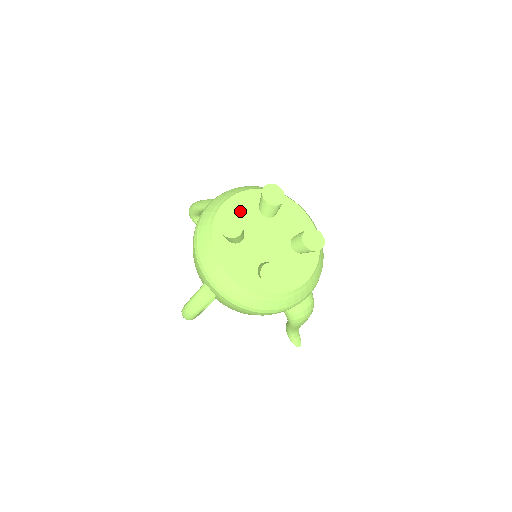
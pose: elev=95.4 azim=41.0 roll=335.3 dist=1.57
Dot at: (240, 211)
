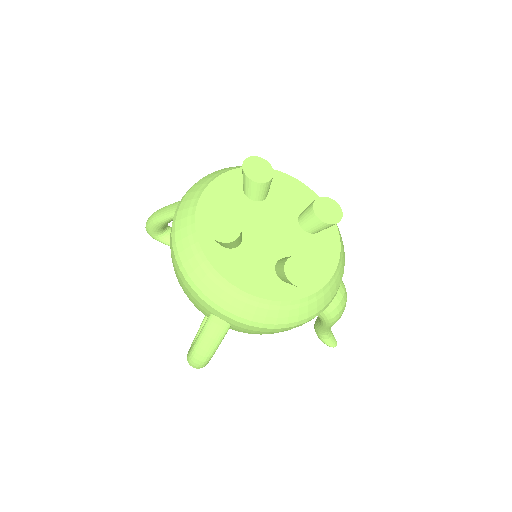
Dot at: (223, 204)
